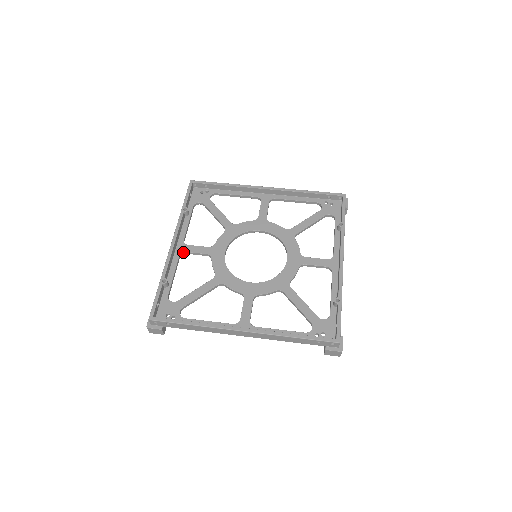
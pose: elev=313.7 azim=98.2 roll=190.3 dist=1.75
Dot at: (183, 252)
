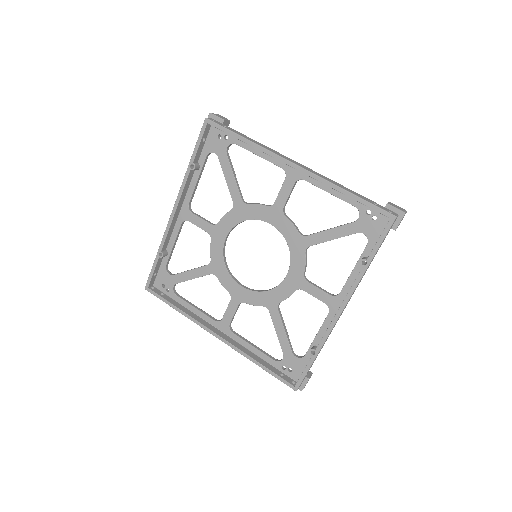
Dot at: (186, 220)
